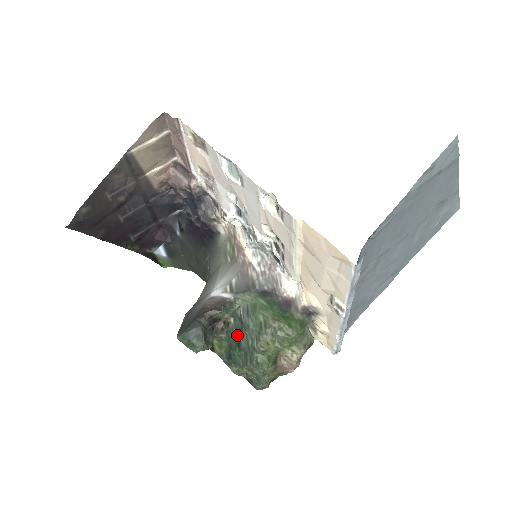
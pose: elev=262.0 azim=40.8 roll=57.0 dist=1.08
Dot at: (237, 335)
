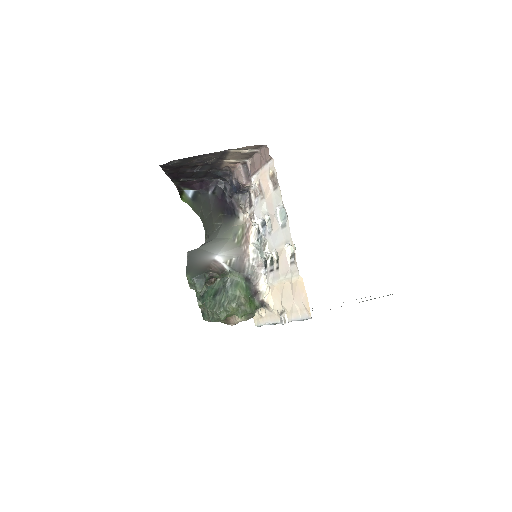
Dot at: (216, 290)
